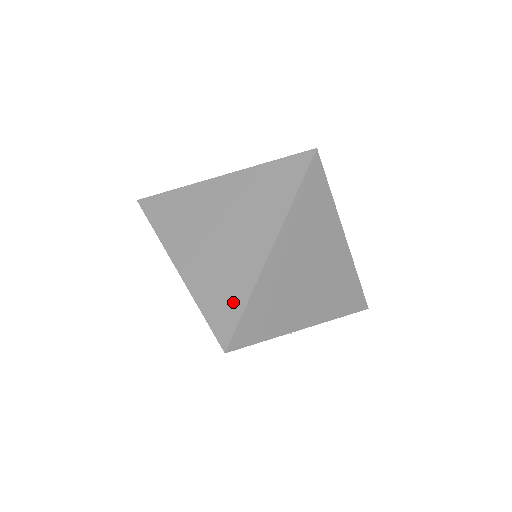
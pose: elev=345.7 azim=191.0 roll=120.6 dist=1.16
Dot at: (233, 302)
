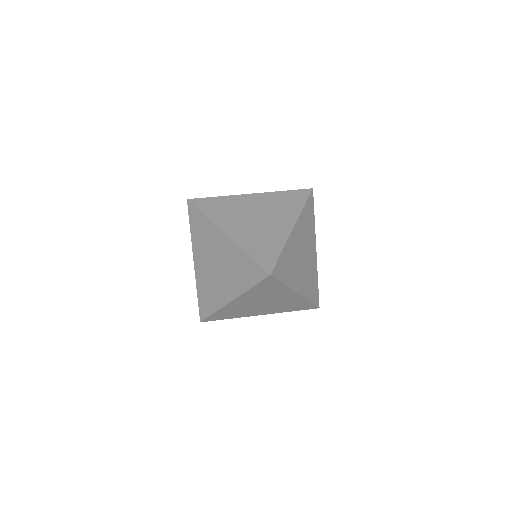
Dot at: (209, 306)
